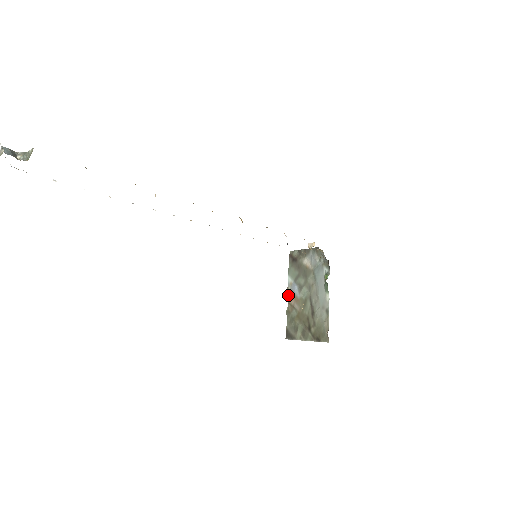
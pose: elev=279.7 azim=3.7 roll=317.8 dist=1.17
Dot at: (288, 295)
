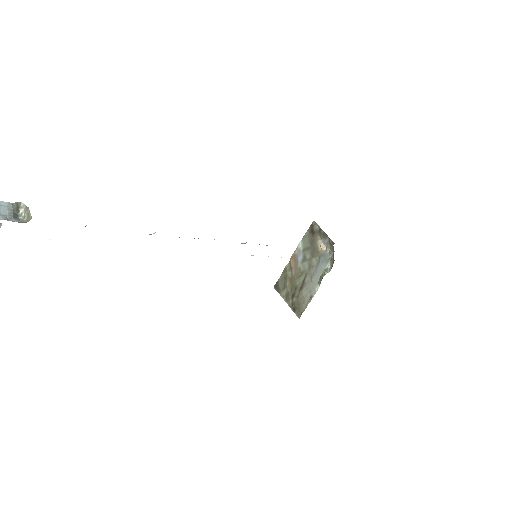
Dot at: (292, 257)
